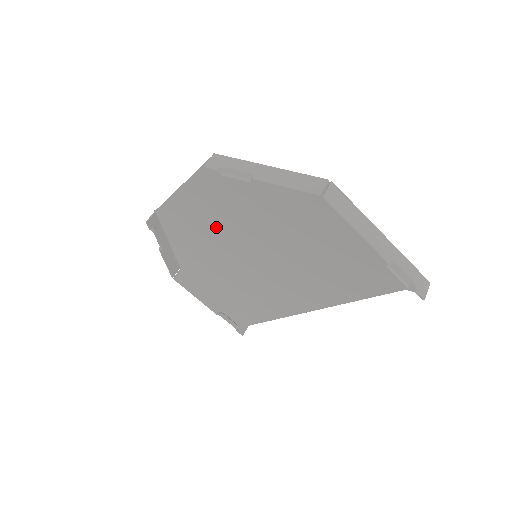
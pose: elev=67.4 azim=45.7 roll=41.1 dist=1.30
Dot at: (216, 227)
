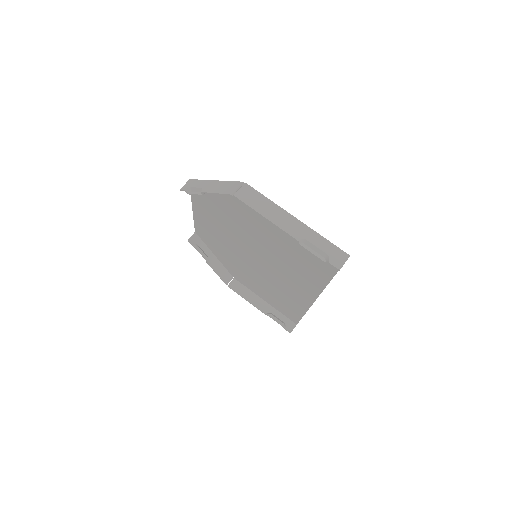
Dot at: (225, 237)
